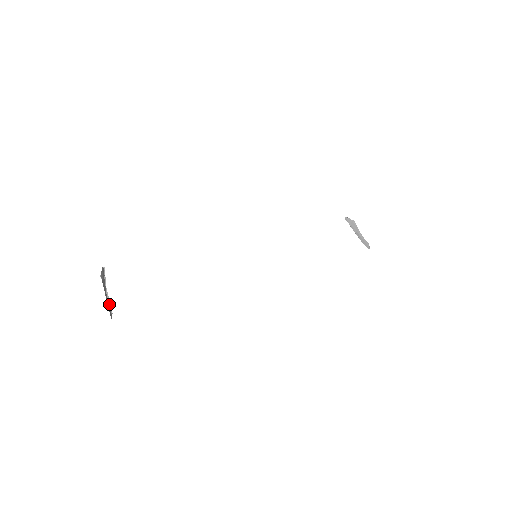
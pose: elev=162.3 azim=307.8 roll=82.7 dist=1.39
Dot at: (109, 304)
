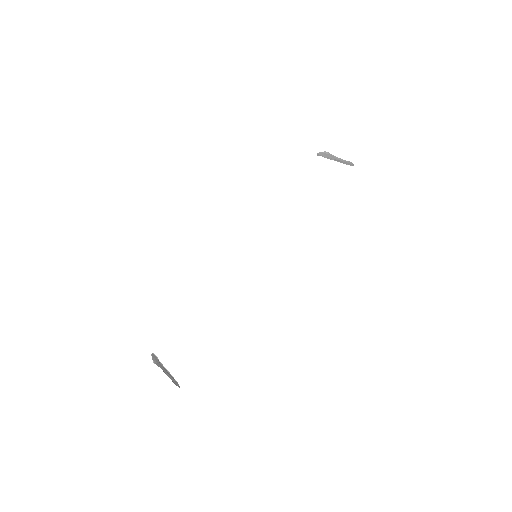
Dot at: (172, 376)
